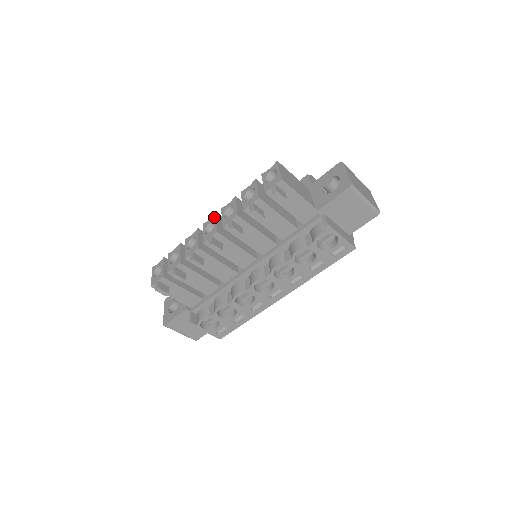
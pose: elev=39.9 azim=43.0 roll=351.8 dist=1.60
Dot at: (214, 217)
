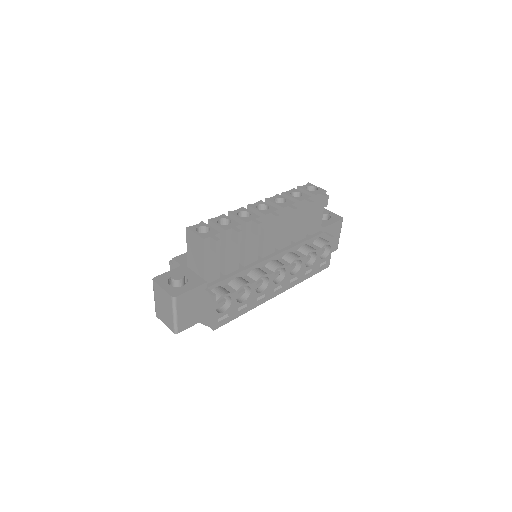
Dot at: (262, 202)
